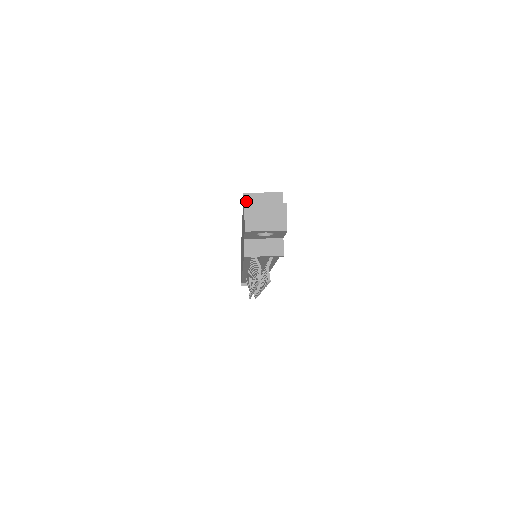
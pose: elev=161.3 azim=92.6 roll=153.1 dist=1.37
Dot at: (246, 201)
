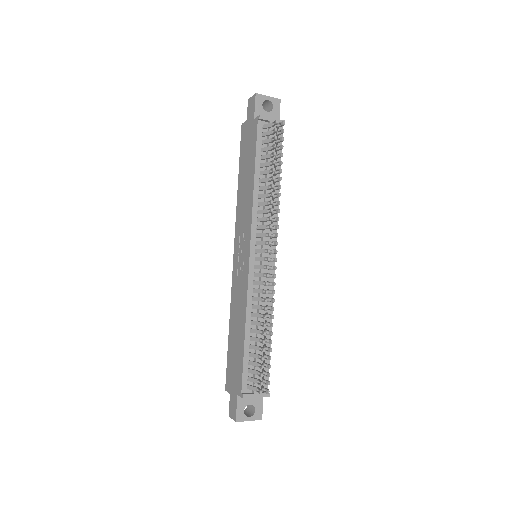
Dot at: (245, 123)
